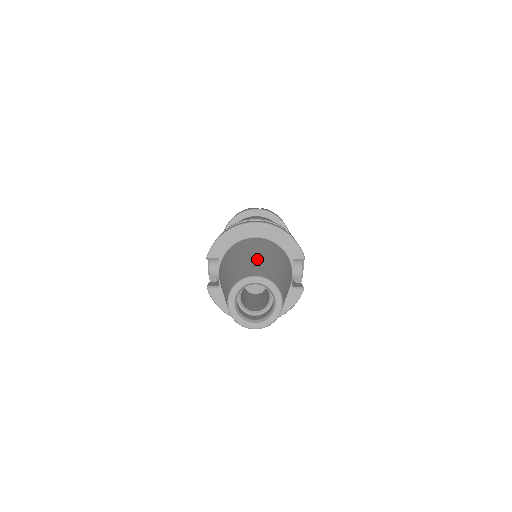
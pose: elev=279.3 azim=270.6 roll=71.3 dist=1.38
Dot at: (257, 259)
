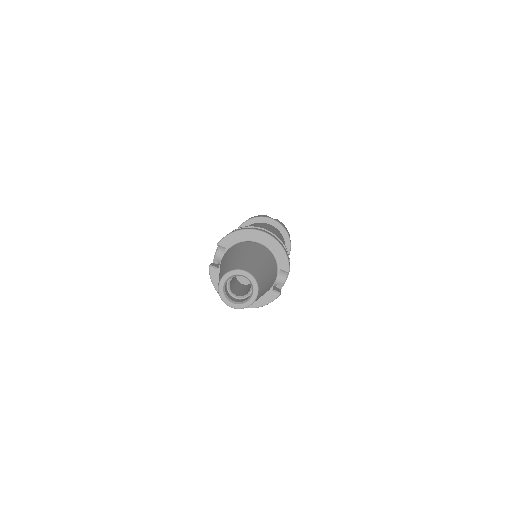
Dot at: (252, 259)
